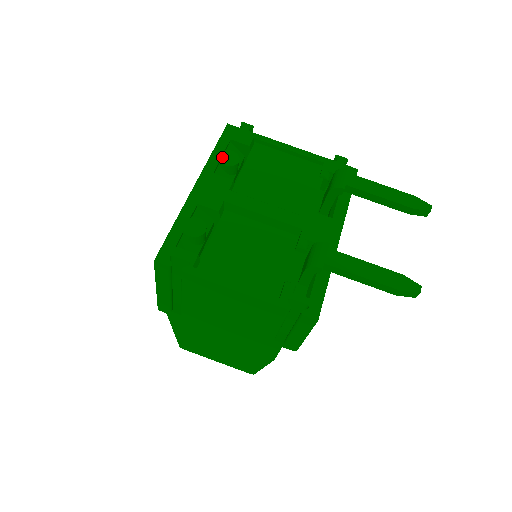
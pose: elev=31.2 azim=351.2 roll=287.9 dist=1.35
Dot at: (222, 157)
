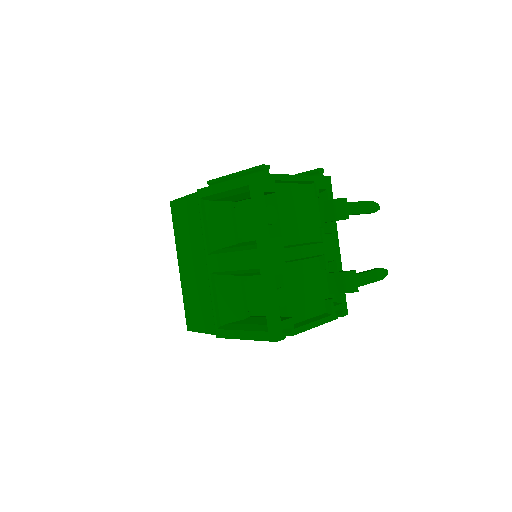
Dot at: (268, 217)
